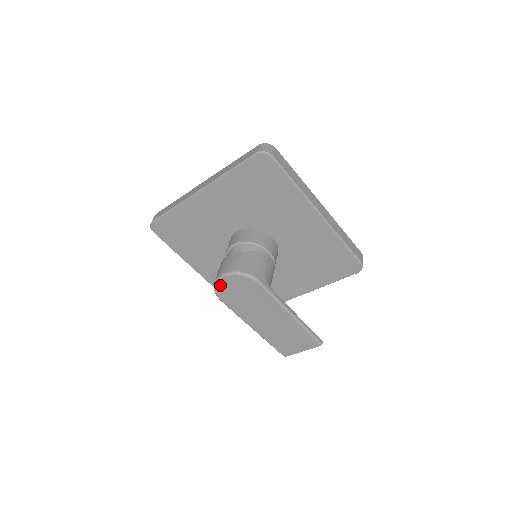
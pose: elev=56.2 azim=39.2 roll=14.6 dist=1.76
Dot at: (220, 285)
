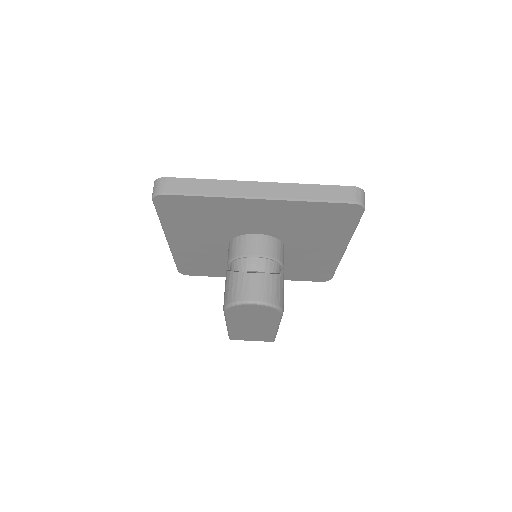
Dot at: (242, 306)
